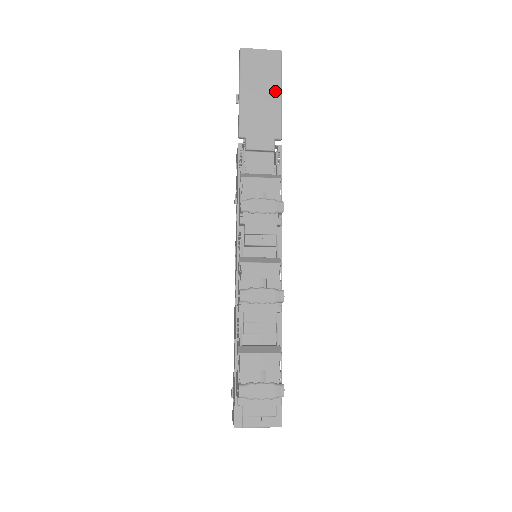
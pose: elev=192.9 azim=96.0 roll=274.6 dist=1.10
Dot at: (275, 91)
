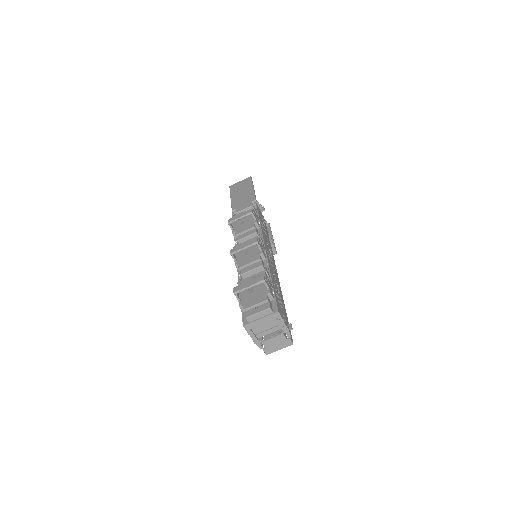
Dot at: (249, 188)
